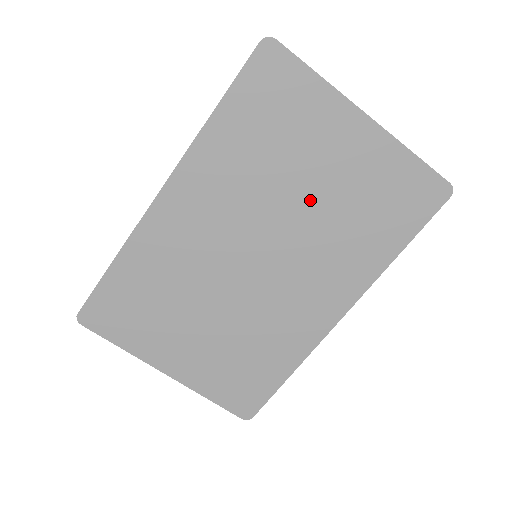
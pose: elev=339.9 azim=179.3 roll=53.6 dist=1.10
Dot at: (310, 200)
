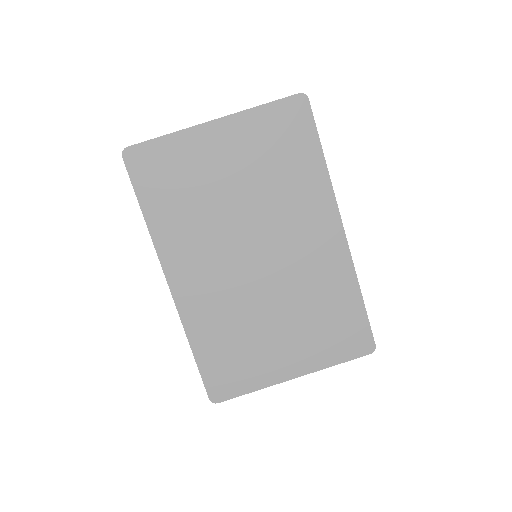
Dot at: (242, 194)
